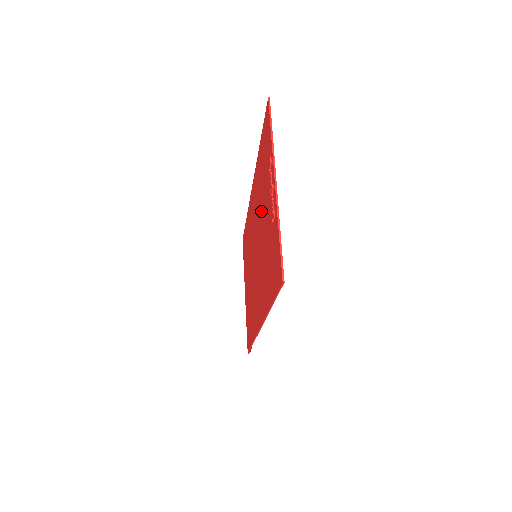
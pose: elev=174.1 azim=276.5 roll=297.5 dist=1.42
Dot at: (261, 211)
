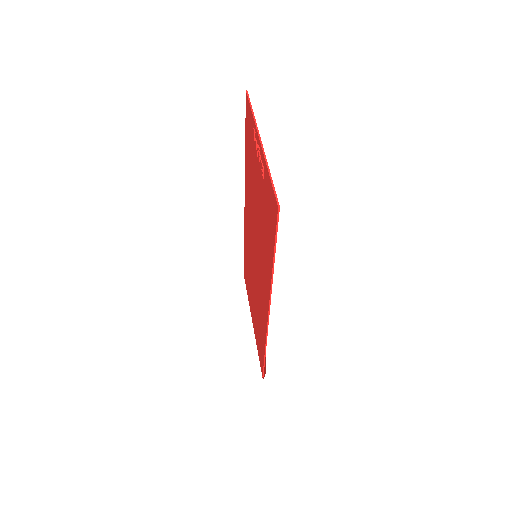
Dot at: (254, 198)
